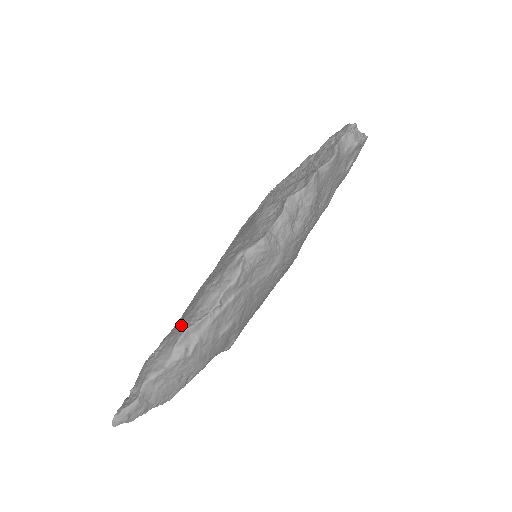
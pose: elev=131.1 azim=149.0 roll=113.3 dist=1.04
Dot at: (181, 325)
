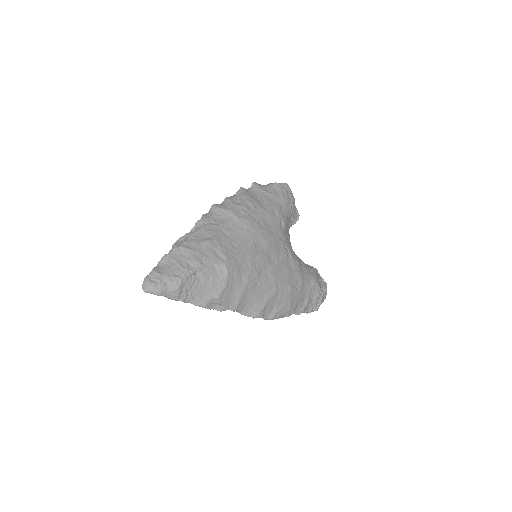
Dot at: occluded
